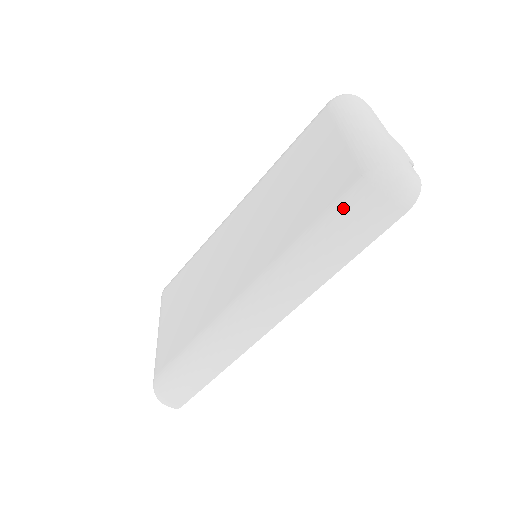
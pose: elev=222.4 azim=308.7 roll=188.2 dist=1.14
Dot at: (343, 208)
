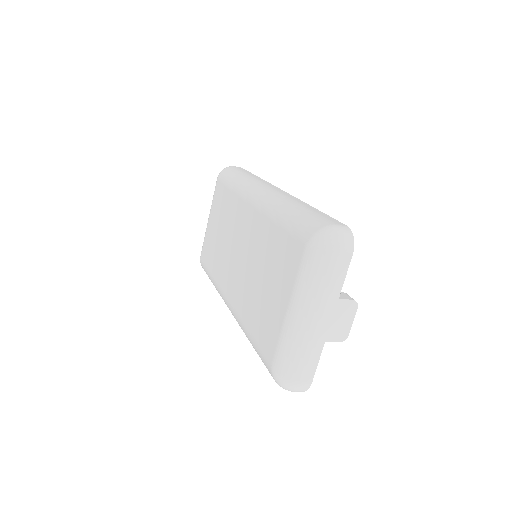
Dot at: (262, 359)
